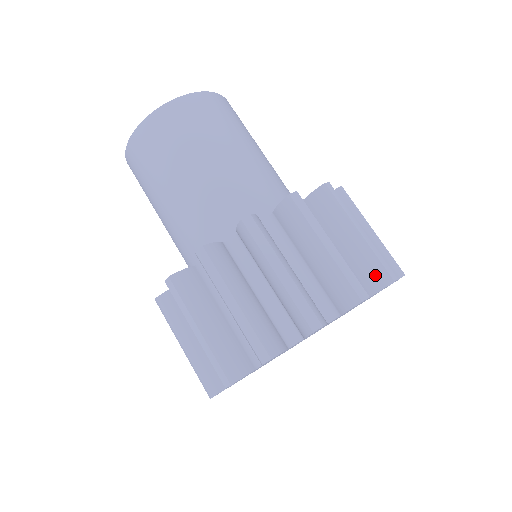
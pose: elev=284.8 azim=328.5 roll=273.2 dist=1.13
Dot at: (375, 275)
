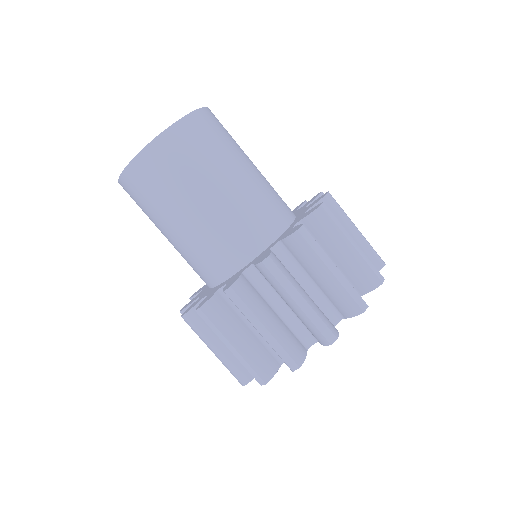
Dot at: (373, 261)
